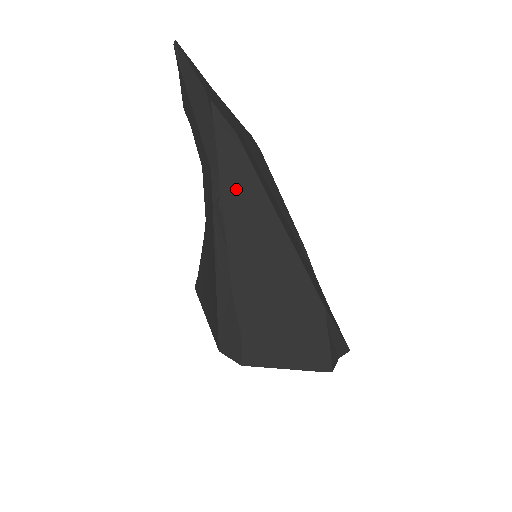
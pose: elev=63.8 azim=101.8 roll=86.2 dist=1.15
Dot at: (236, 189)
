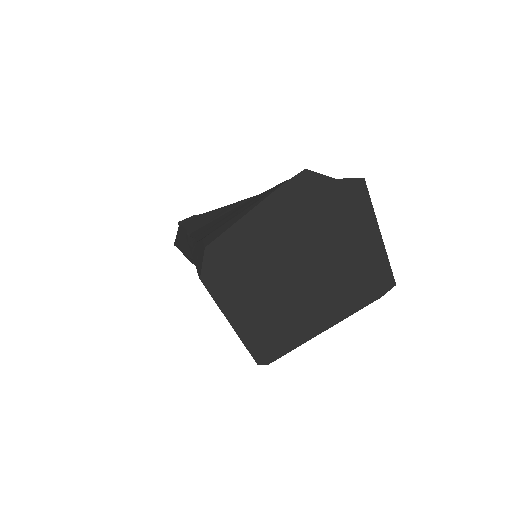
Dot at: (198, 225)
